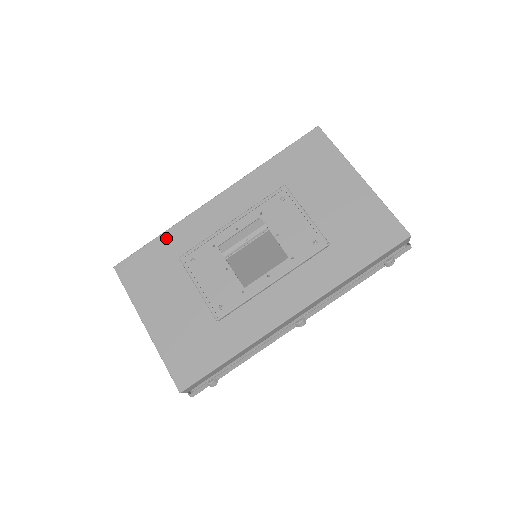
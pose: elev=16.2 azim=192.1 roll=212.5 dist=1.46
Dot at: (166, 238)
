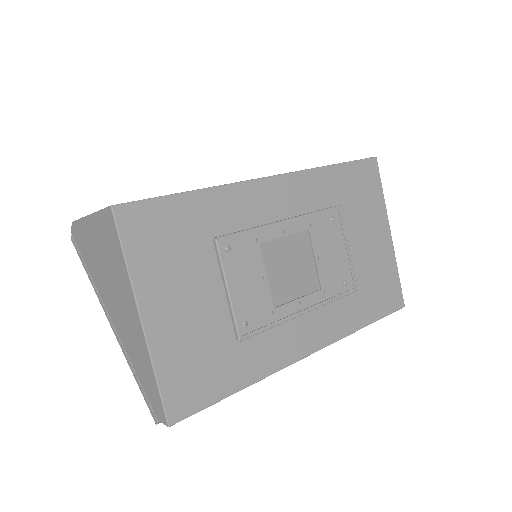
Dot at: (201, 200)
